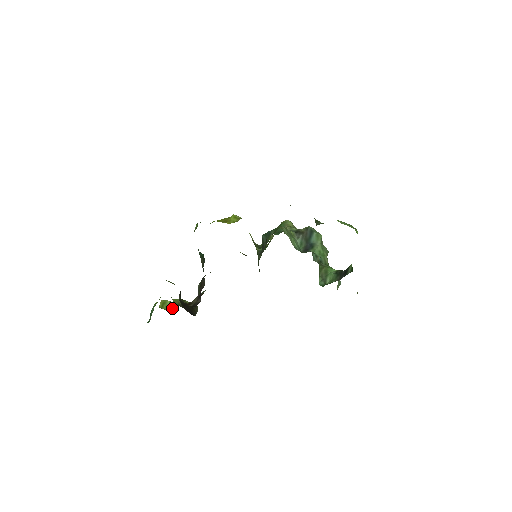
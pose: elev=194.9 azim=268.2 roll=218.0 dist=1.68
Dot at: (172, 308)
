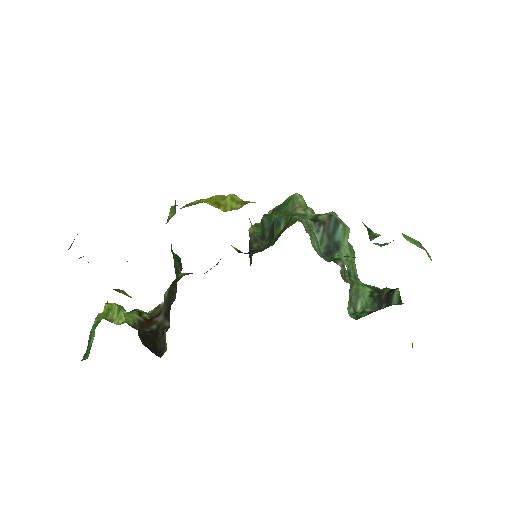
Dot at: (122, 317)
